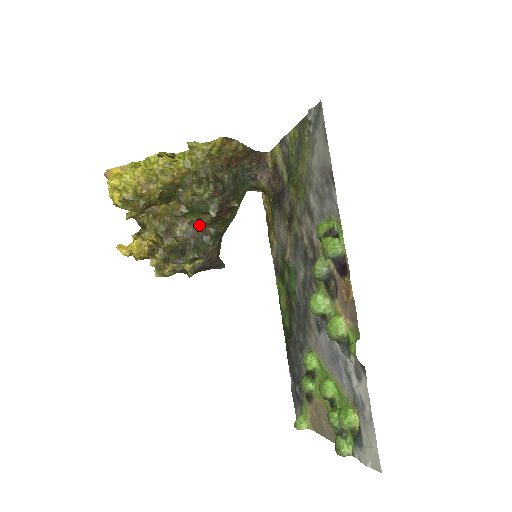
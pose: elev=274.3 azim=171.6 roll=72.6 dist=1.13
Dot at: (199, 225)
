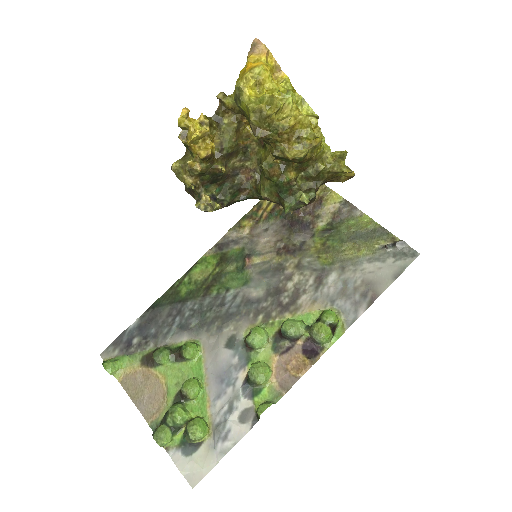
Dot at: (248, 178)
